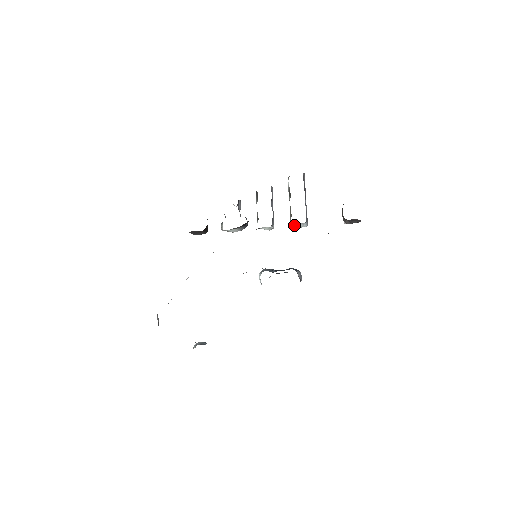
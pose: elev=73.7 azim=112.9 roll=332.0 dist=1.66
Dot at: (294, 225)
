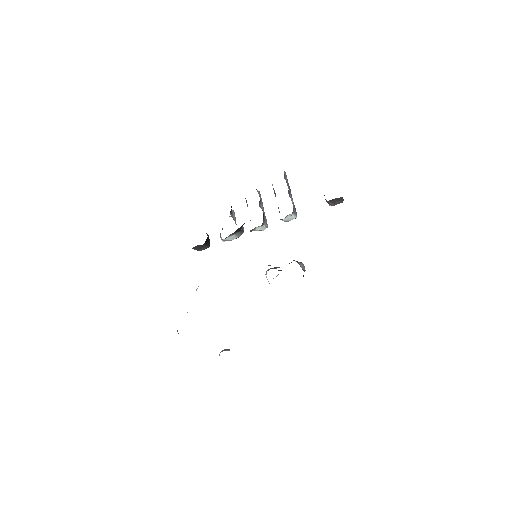
Dot at: (284, 219)
